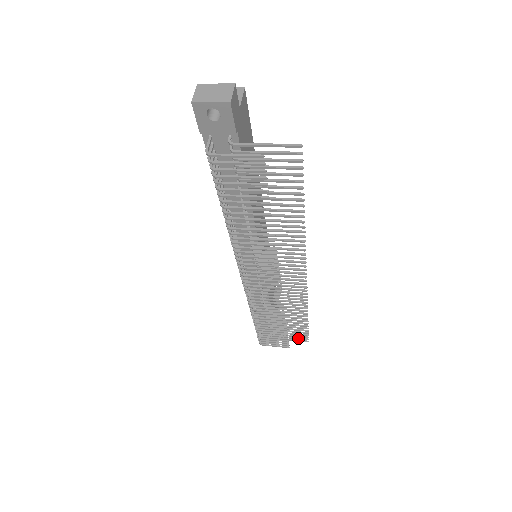
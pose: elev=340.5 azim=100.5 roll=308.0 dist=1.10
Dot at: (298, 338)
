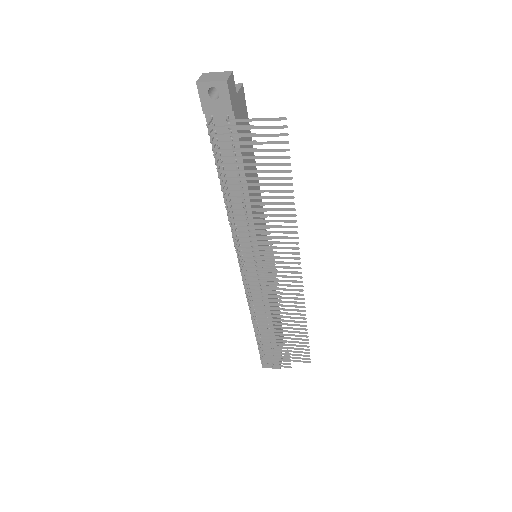
Dot at: (300, 358)
